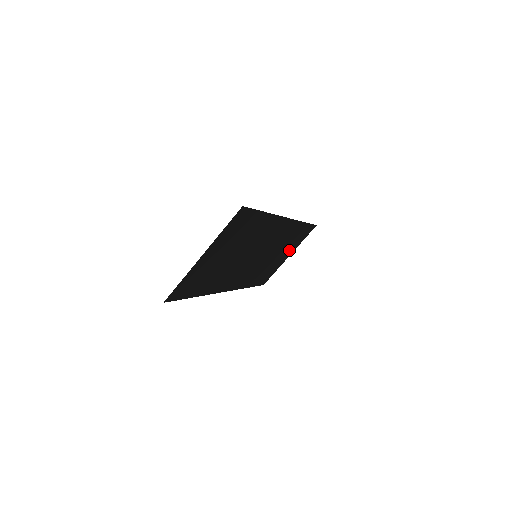
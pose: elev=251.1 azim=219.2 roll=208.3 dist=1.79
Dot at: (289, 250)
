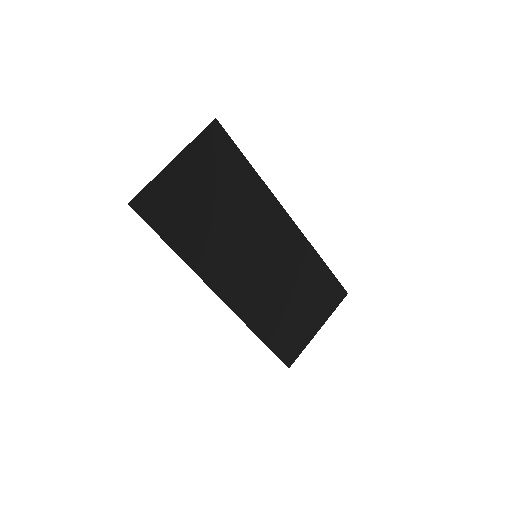
Dot at: (314, 312)
